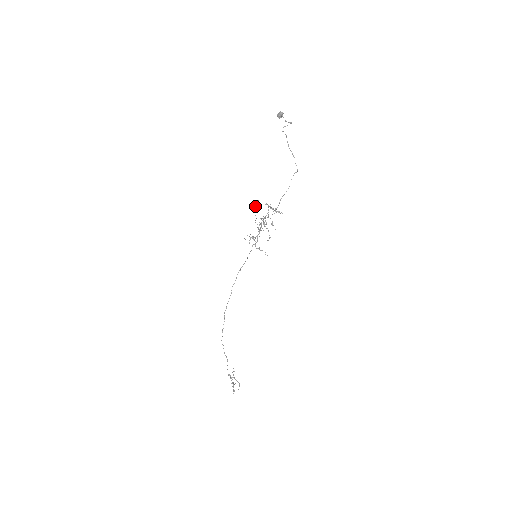
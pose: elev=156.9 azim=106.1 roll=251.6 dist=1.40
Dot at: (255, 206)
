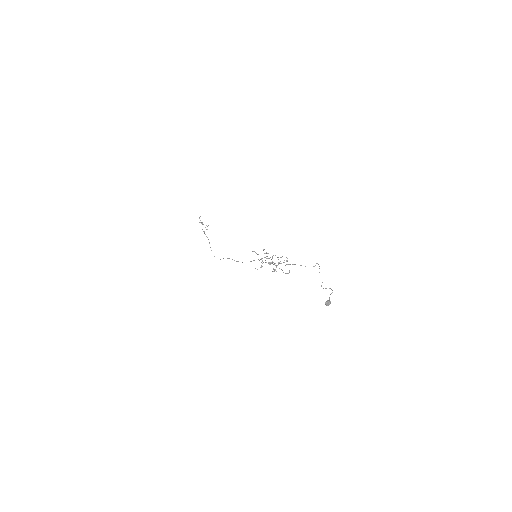
Dot at: occluded
